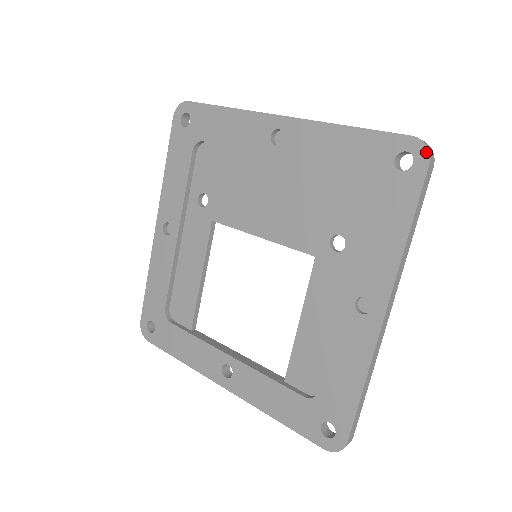
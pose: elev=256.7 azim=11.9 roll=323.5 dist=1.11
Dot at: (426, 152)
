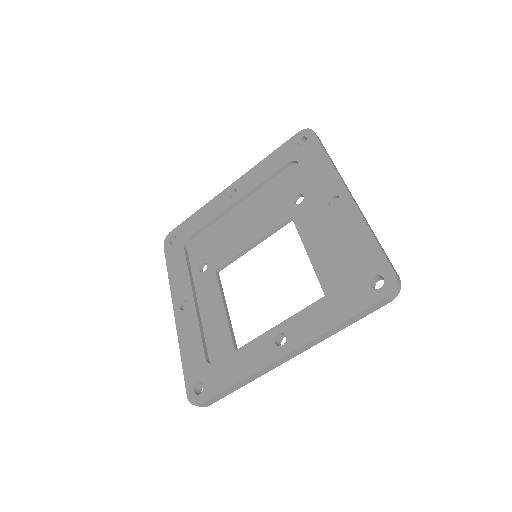
Dot at: (309, 130)
